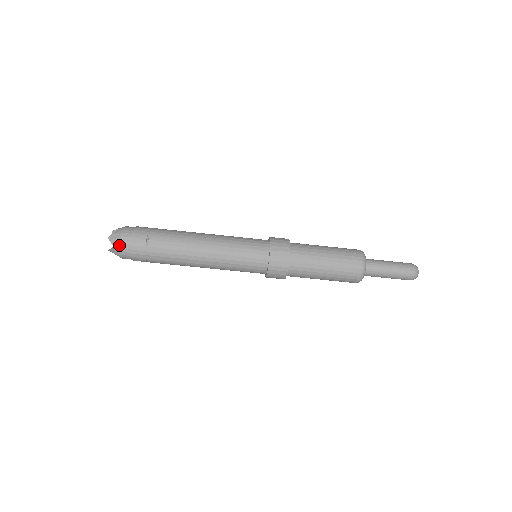
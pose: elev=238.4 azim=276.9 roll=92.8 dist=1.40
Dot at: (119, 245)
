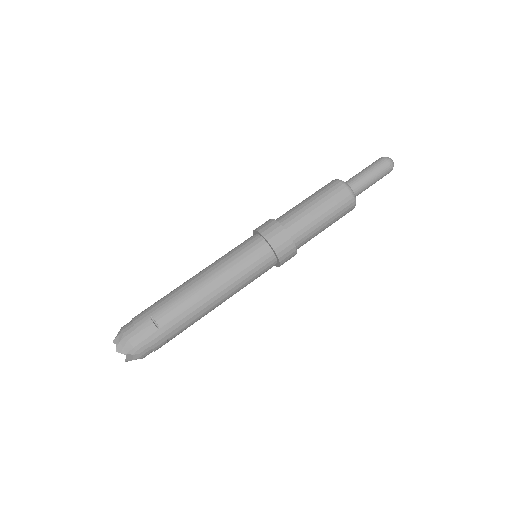
Dot at: (133, 349)
